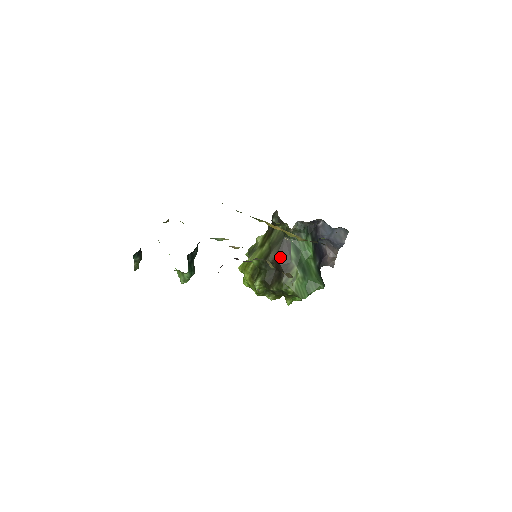
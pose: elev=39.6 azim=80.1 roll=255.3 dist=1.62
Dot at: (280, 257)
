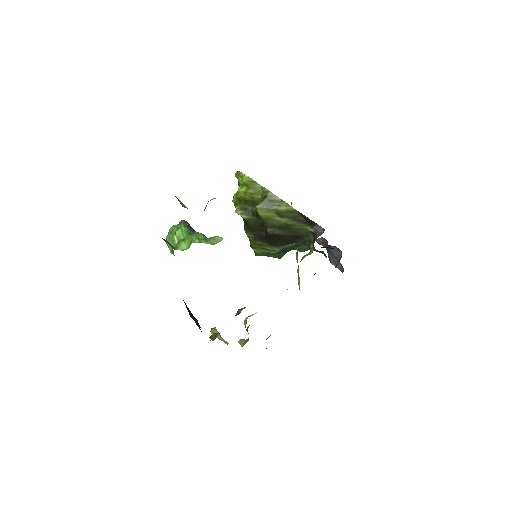
Dot at: (279, 238)
